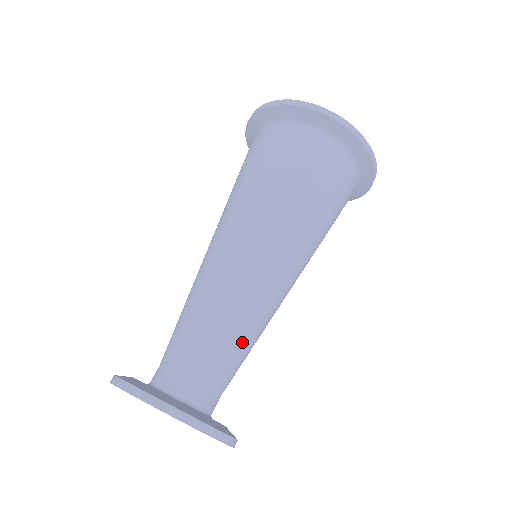
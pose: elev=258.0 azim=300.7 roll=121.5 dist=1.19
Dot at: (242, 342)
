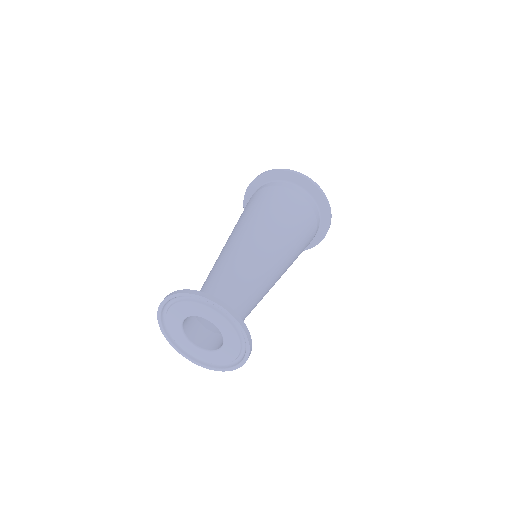
Dot at: (256, 298)
